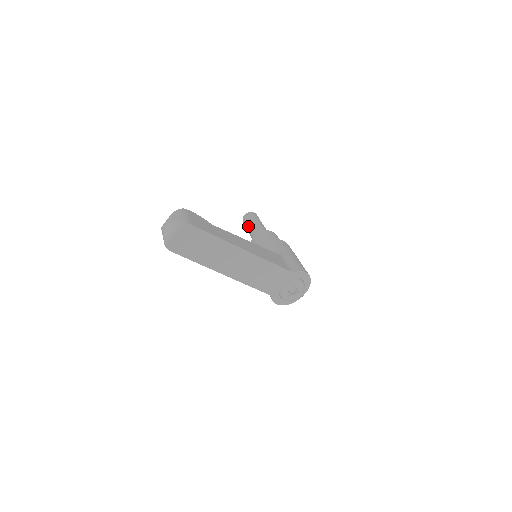
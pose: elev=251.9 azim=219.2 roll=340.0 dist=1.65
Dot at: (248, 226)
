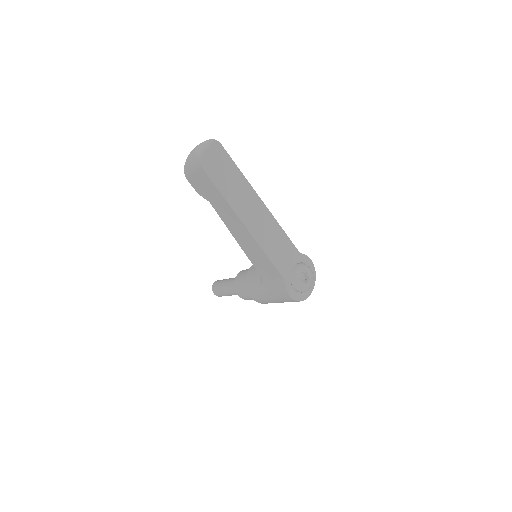
Dot at: (222, 283)
